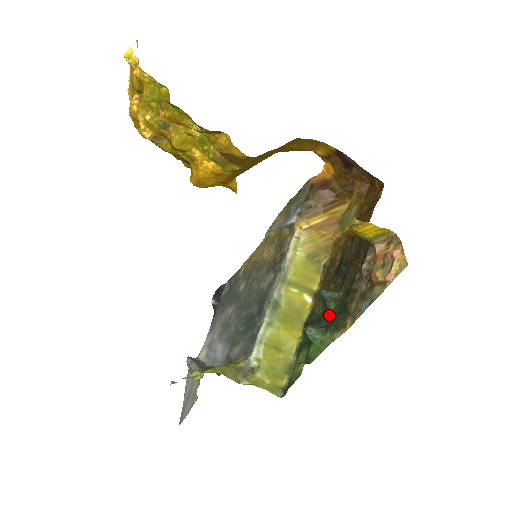
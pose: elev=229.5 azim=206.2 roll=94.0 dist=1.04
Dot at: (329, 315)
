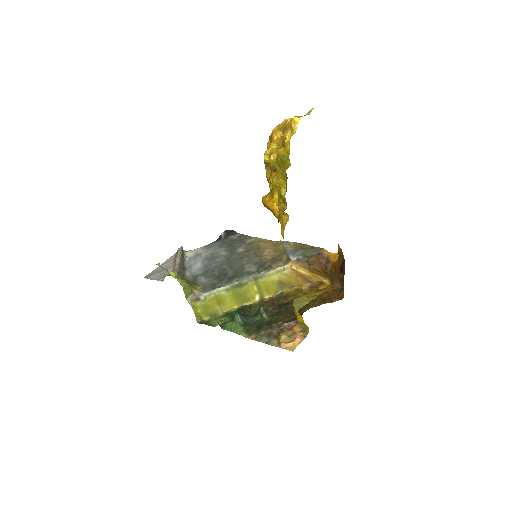
Dot at: (253, 320)
